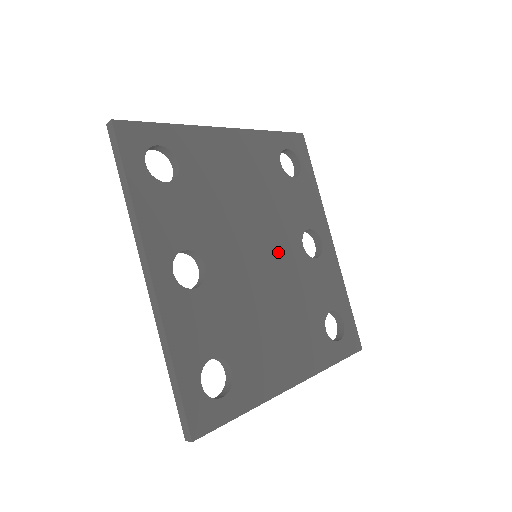
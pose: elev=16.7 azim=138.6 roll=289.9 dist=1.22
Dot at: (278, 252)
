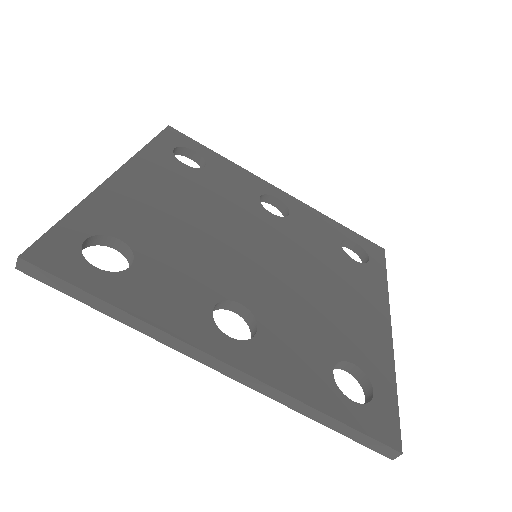
Dot at: (265, 236)
